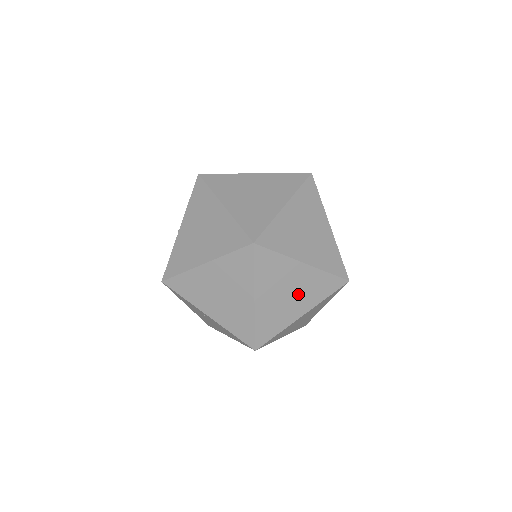
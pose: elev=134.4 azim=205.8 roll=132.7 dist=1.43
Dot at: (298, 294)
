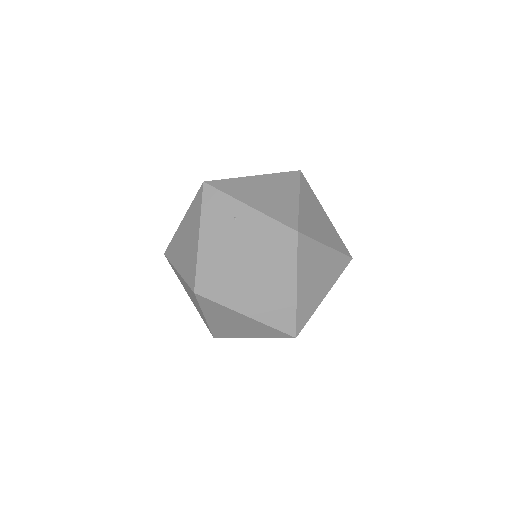
Dot at: (324, 228)
